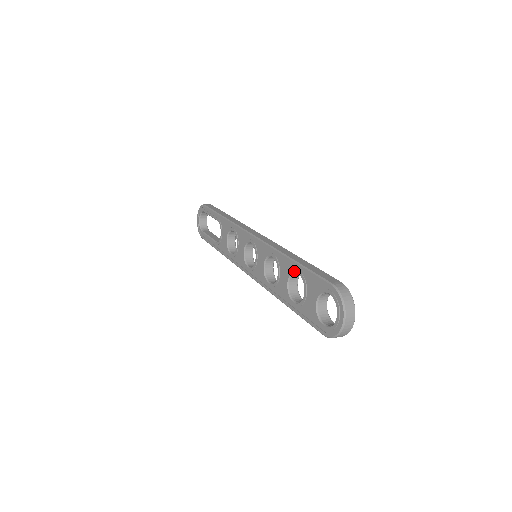
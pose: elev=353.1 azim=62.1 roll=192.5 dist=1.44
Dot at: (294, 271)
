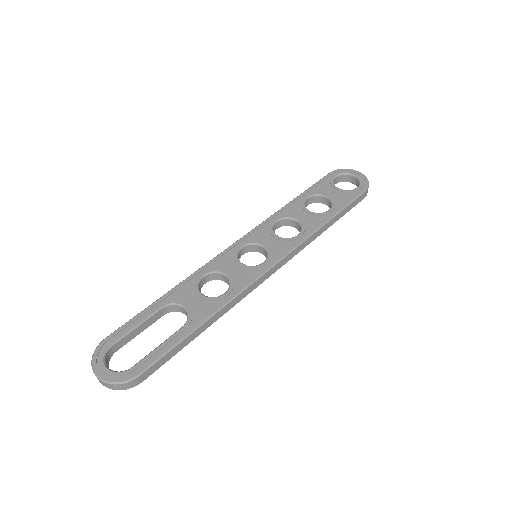
Dot at: (304, 200)
